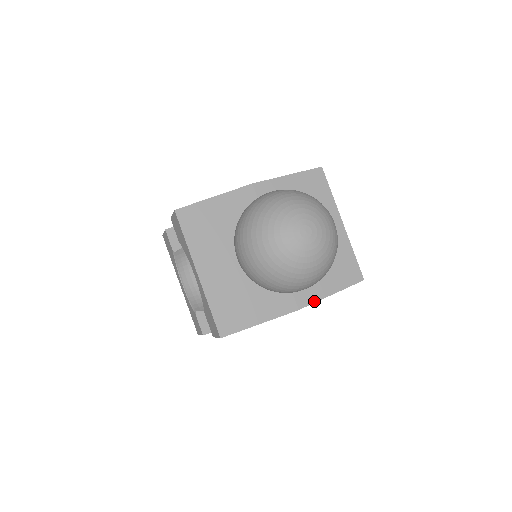
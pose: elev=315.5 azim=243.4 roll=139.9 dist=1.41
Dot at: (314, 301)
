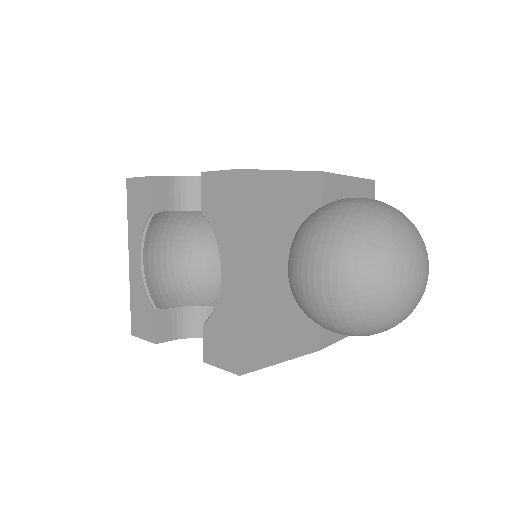
Dot at: (333, 342)
